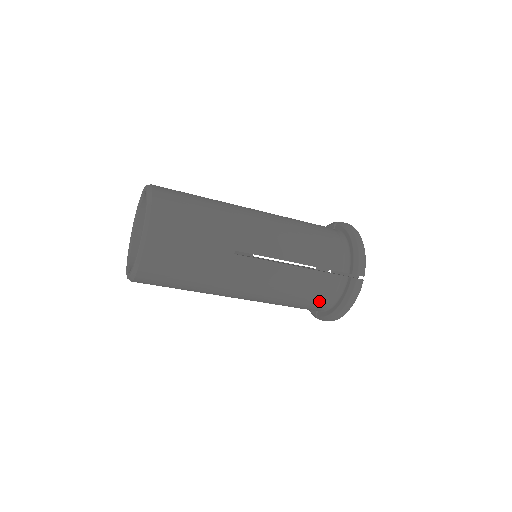
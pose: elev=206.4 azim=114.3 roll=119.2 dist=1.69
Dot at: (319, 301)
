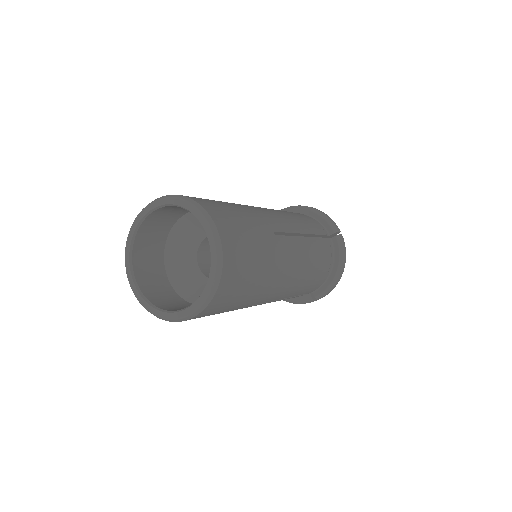
Dot at: occluded
